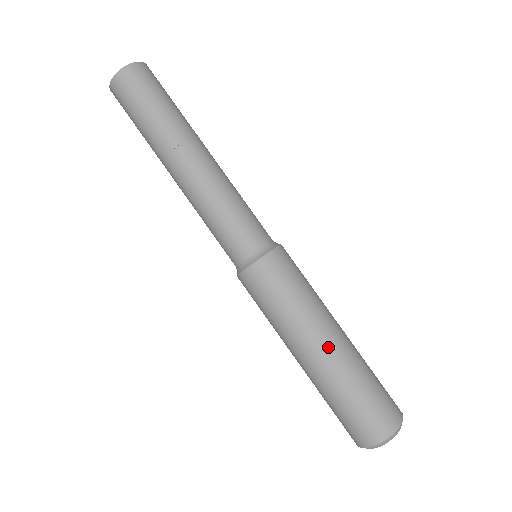
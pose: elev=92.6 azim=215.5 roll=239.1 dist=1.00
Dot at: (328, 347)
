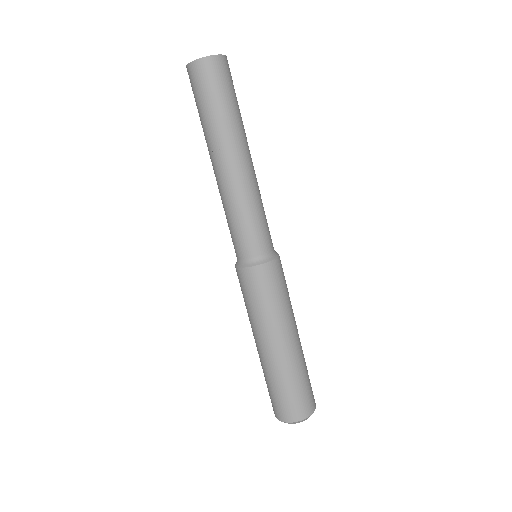
Dot at: (292, 343)
